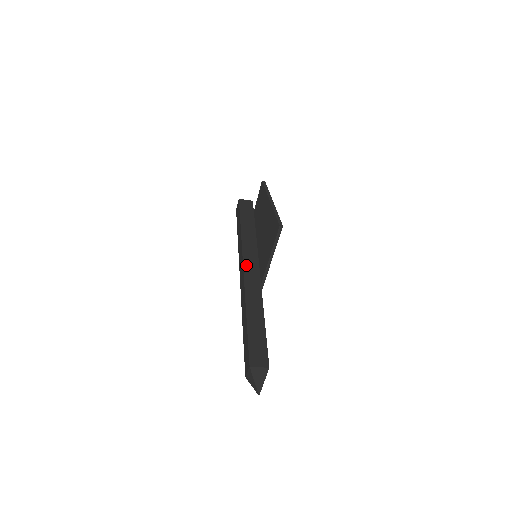
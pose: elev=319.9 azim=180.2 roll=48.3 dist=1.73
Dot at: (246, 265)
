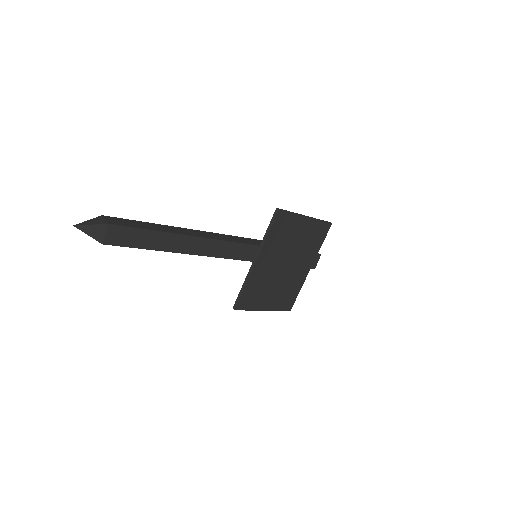
Dot at: (230, 236)
